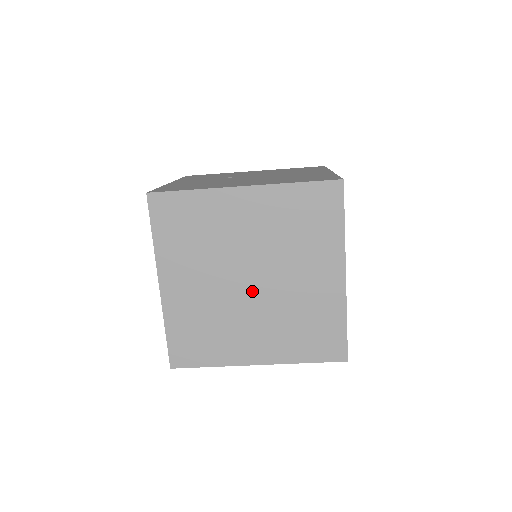
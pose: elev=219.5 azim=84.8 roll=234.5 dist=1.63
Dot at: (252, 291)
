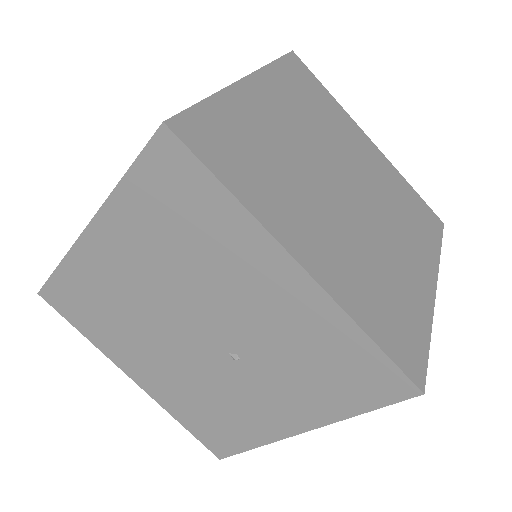
Dot at: (341, 195)
